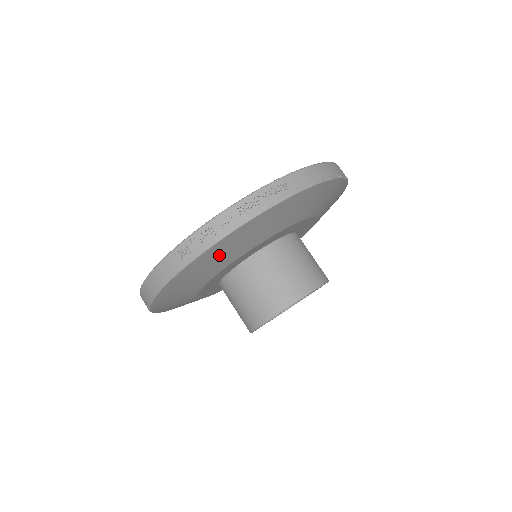
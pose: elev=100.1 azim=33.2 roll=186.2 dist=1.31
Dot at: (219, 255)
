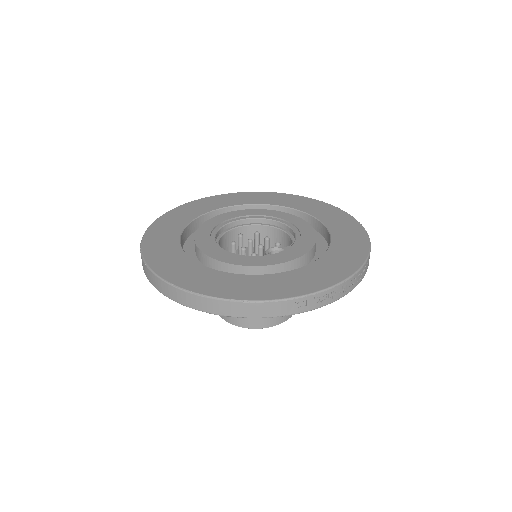
Dot at: occluded
